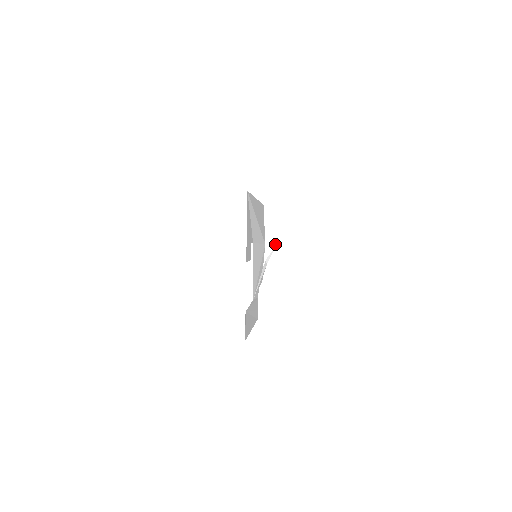
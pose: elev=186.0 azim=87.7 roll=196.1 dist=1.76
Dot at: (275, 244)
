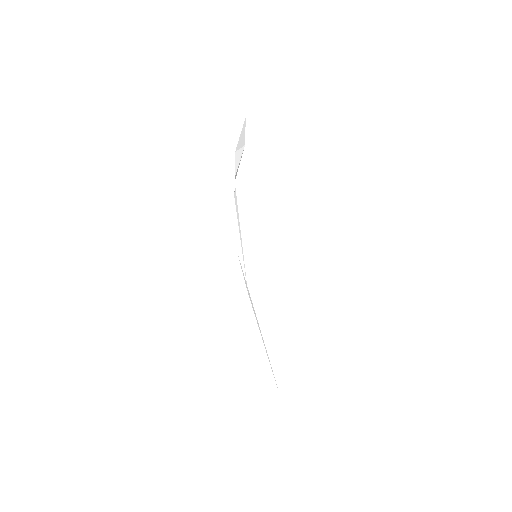
Dot at: (243, 144)
